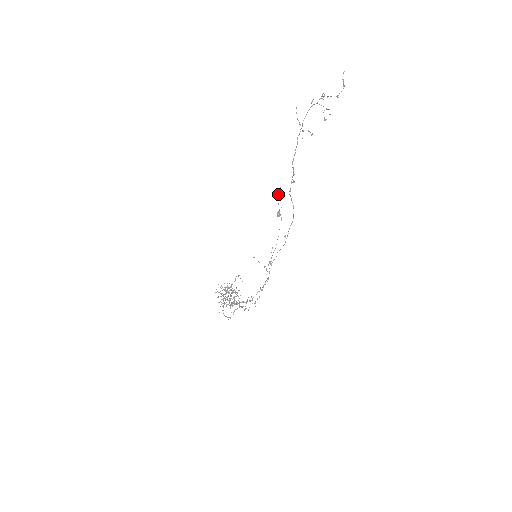
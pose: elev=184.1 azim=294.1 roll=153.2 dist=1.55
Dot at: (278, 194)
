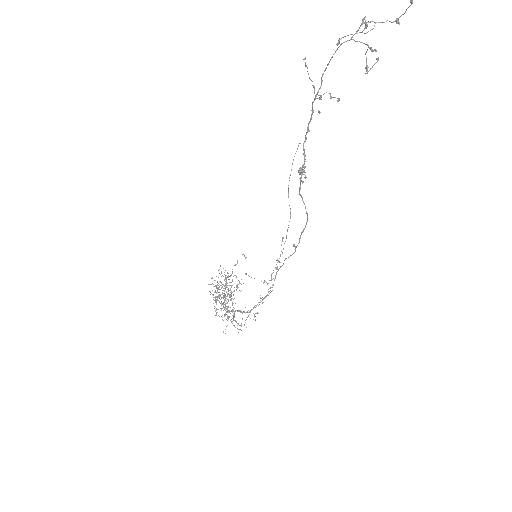
Dot at: (292, 163)
